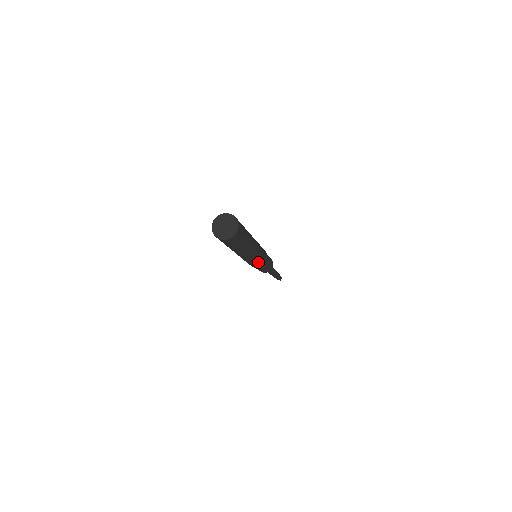
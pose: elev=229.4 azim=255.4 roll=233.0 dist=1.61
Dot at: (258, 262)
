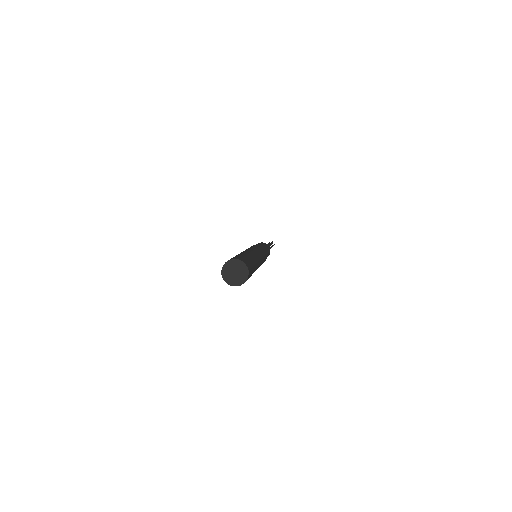
Dot at: occluded
